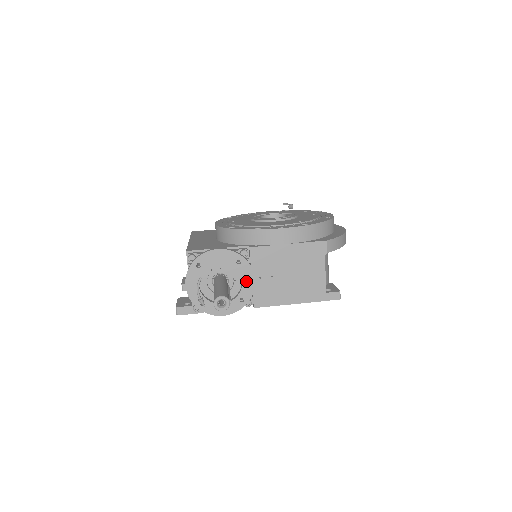
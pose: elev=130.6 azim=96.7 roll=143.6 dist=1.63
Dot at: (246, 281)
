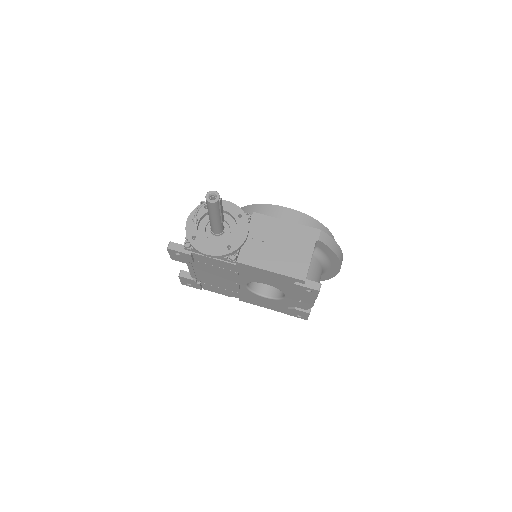
Dot at: (239, 233)
